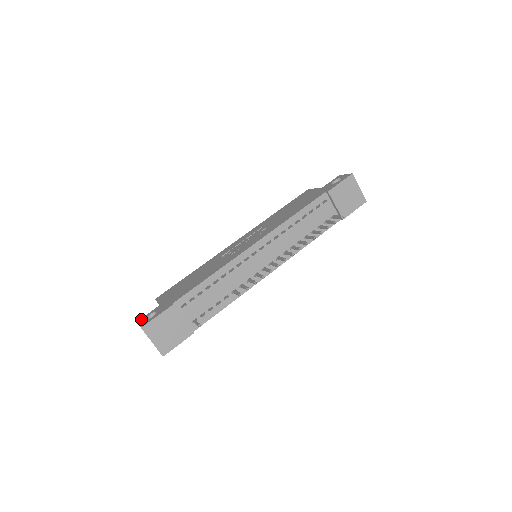
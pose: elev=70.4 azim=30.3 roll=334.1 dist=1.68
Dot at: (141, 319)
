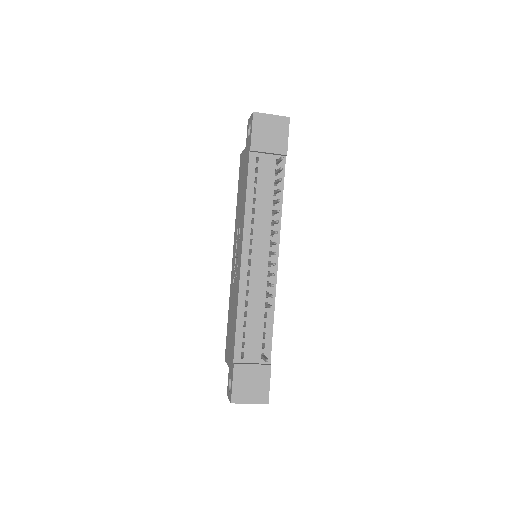
Dot at: (227, 392)
